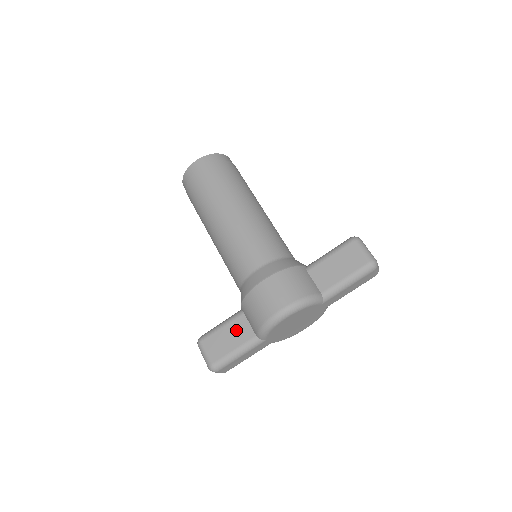
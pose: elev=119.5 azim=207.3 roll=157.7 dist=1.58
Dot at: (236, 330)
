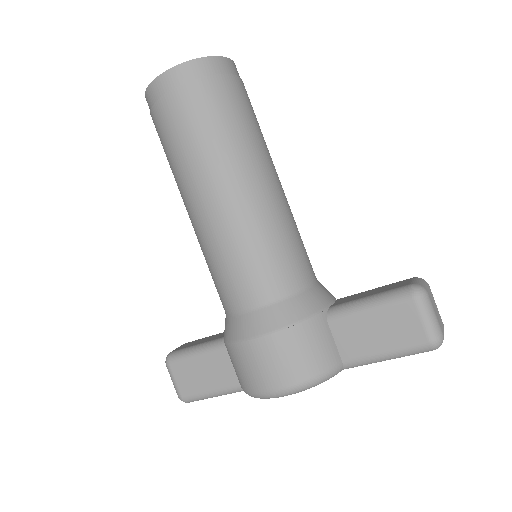
Dot at: (215, 367)
